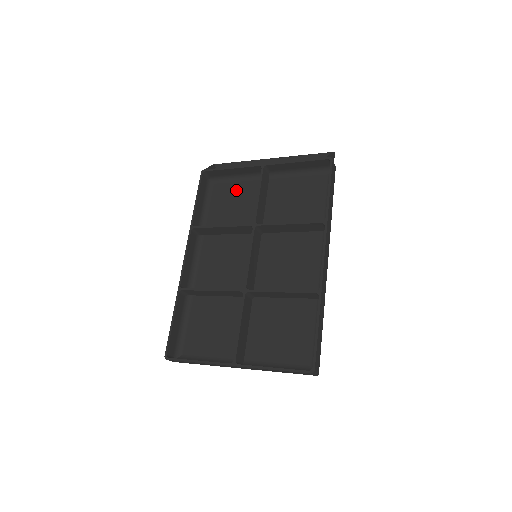
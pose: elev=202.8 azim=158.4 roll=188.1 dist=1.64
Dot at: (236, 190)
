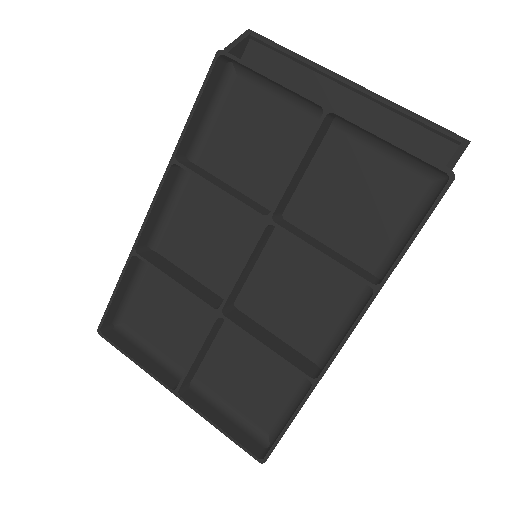
Dot at: (268, 112)
